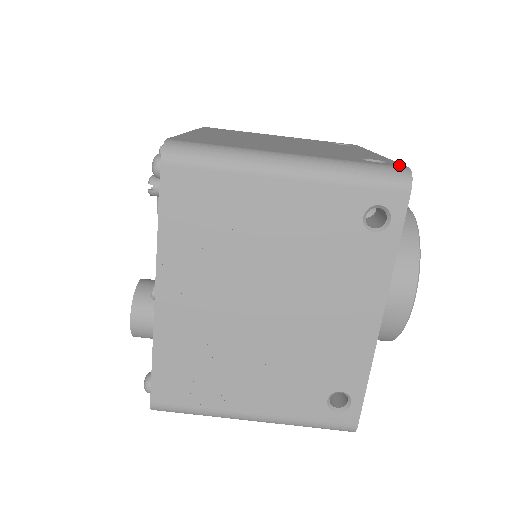
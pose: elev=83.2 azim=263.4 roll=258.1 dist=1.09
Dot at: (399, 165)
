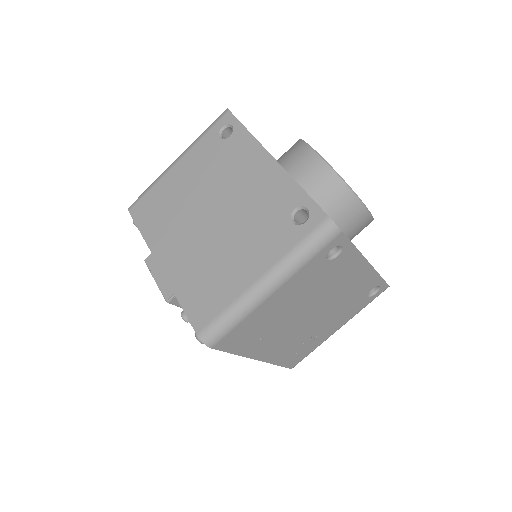
Dot at: (319, 215)
